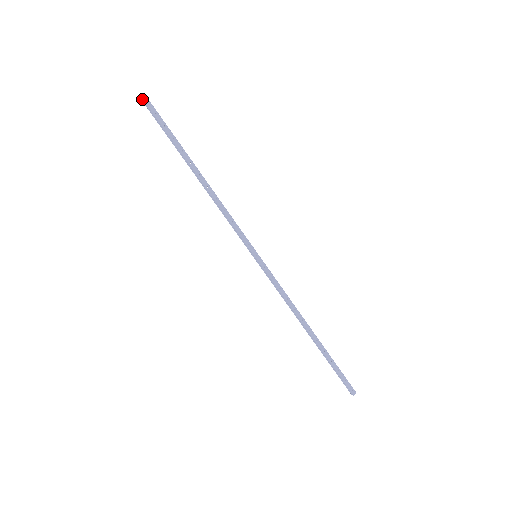
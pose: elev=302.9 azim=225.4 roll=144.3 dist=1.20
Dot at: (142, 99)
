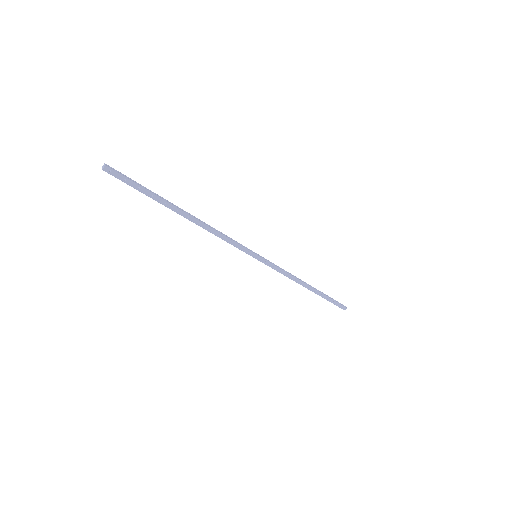
Dot at: occluded
